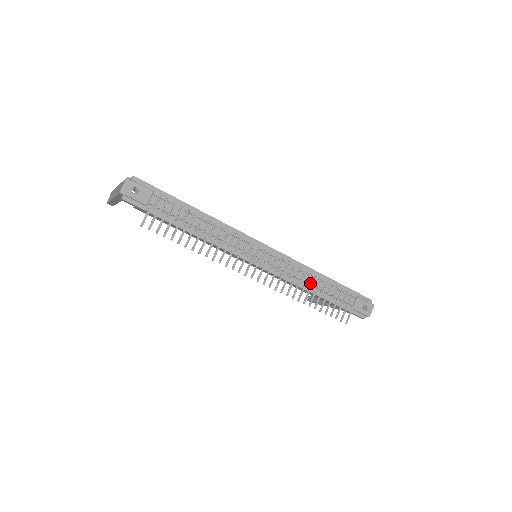
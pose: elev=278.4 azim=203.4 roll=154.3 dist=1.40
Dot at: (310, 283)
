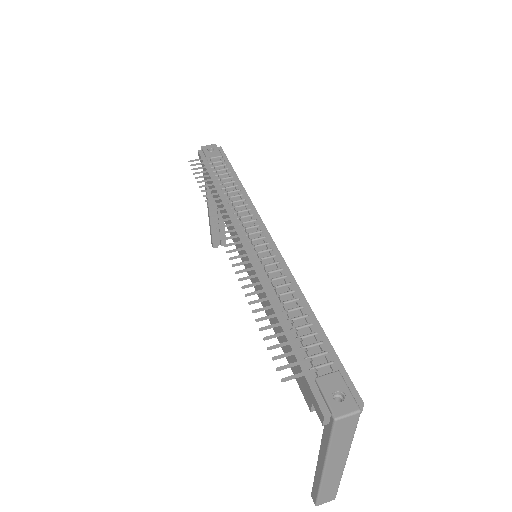
Dot at: (283, 300)
